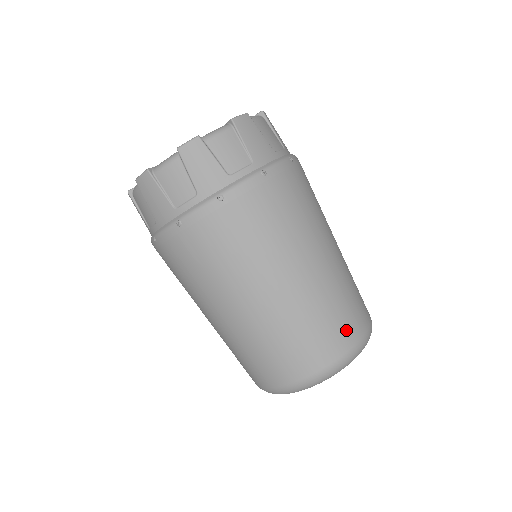
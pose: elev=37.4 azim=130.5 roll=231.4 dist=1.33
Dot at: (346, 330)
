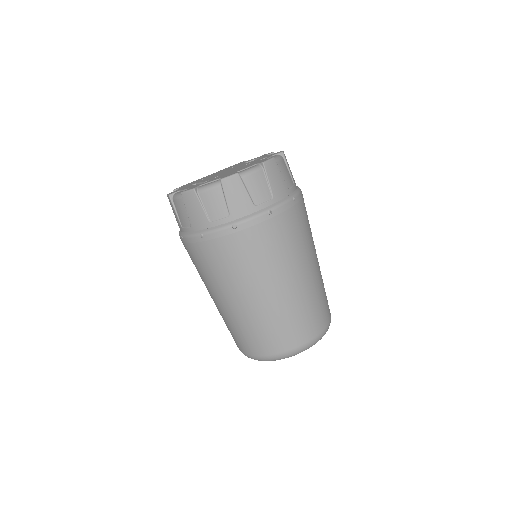
Dot at: (281, 341)
